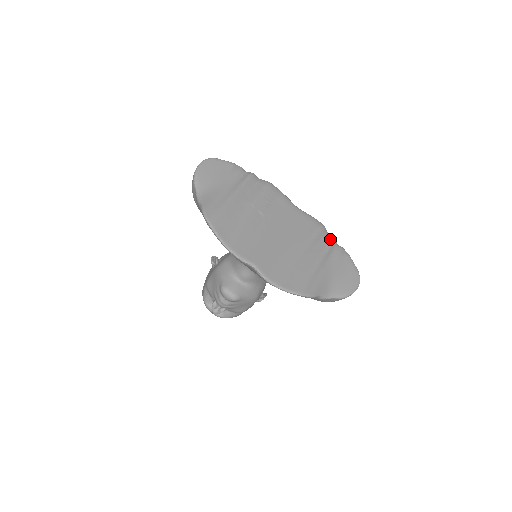
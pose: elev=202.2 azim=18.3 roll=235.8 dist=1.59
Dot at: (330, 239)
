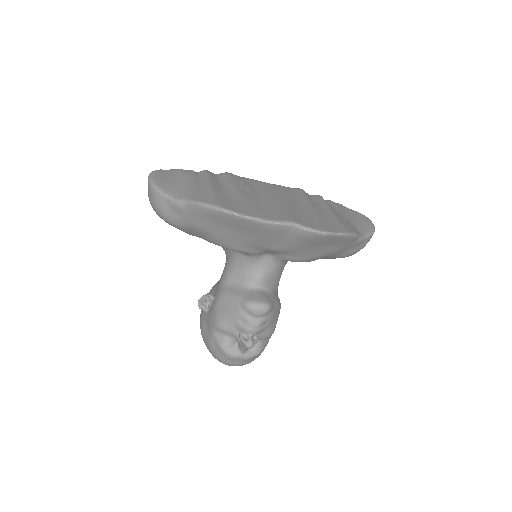
Dot at: (317, 196)
